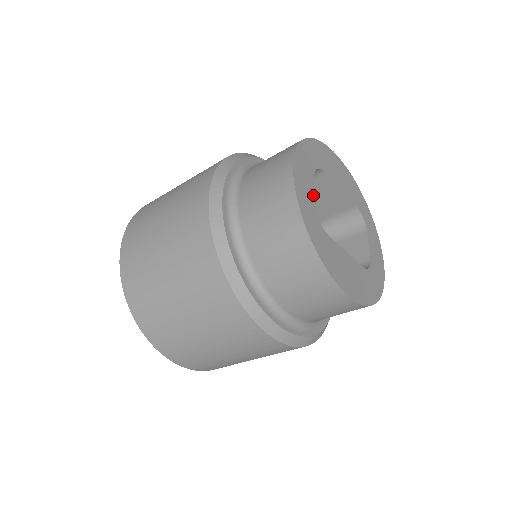
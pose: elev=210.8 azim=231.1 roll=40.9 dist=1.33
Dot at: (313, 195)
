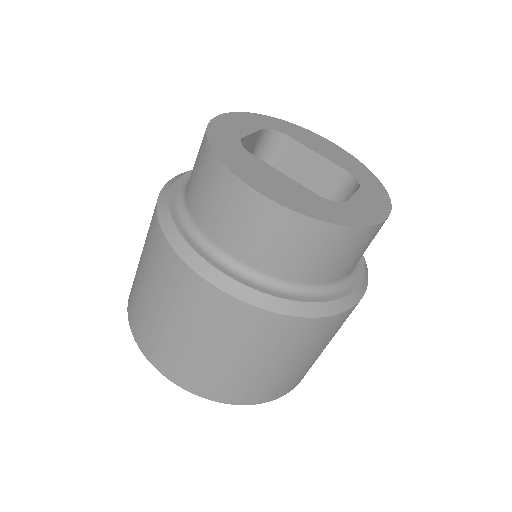
Dot at: (246, 133)
